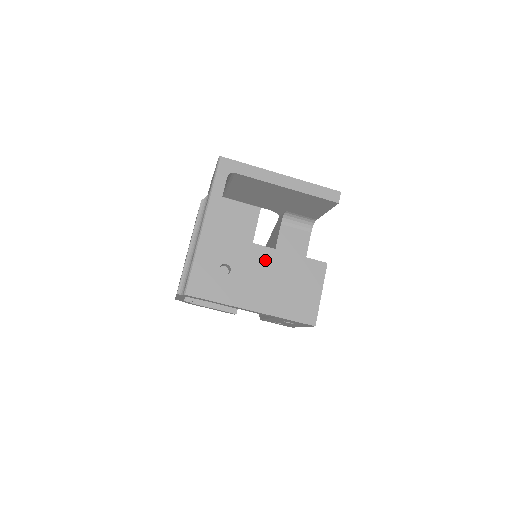
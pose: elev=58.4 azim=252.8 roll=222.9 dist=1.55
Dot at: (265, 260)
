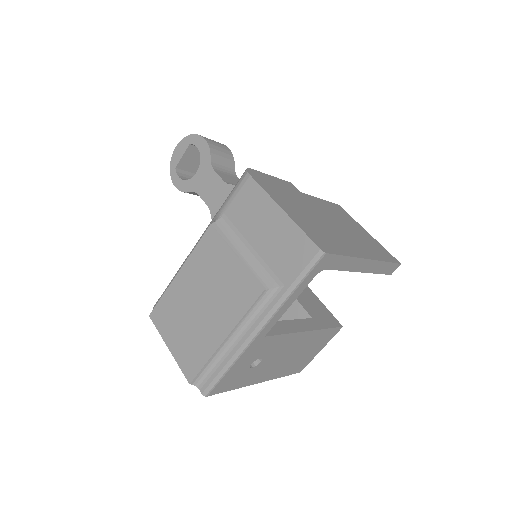
Dot at: (296, 343)
